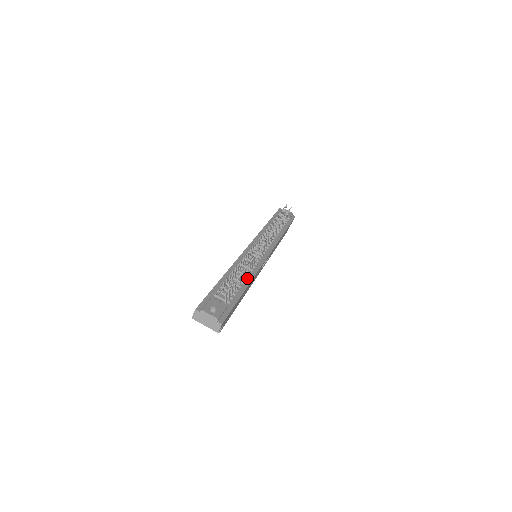
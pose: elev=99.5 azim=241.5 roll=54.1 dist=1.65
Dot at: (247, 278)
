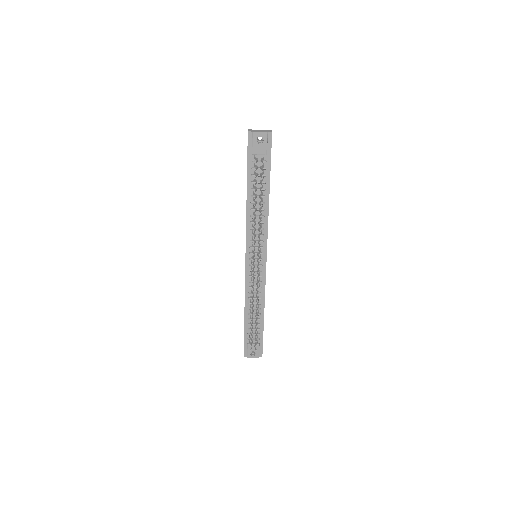
Dot at: (260, 305)
